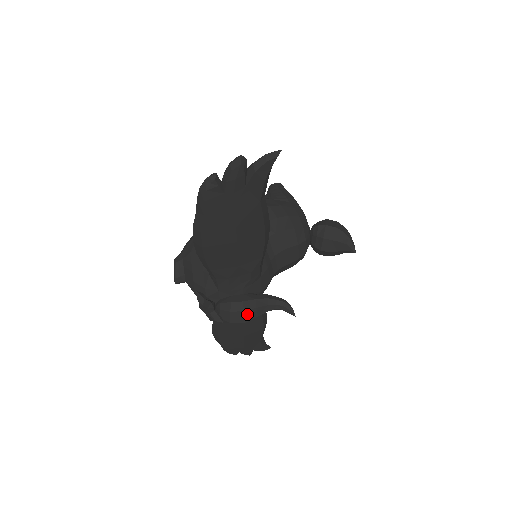
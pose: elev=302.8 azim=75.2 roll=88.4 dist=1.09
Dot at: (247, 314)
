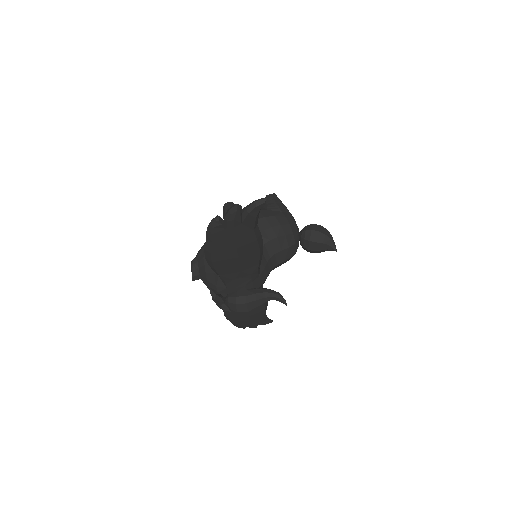
Dot at: (249, 305)
